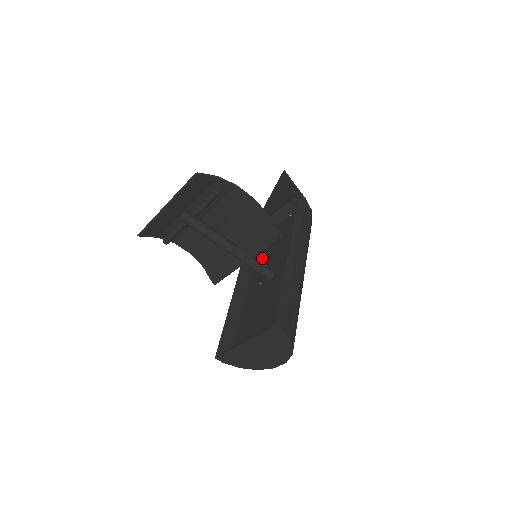
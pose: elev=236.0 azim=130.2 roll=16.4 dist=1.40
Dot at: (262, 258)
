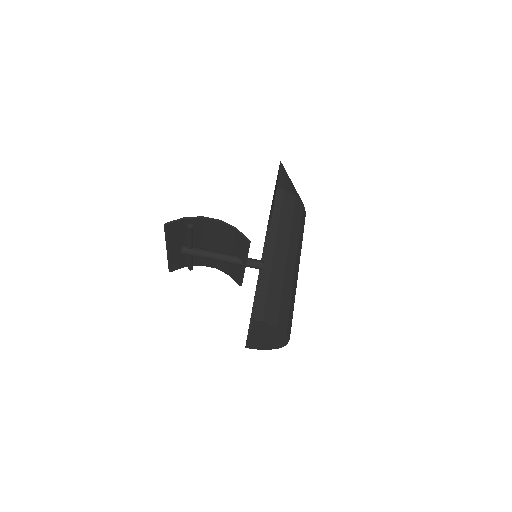
Dot at: occluded
